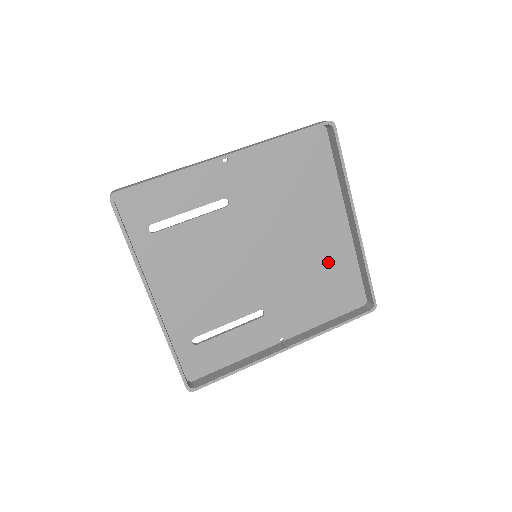
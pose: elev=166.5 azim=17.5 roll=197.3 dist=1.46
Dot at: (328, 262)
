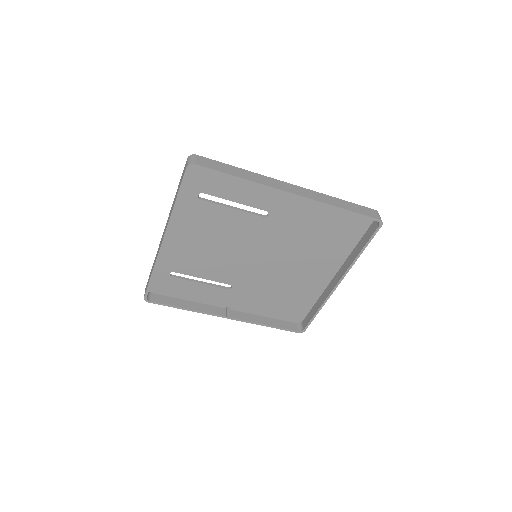
Dot at: (299, 288)
